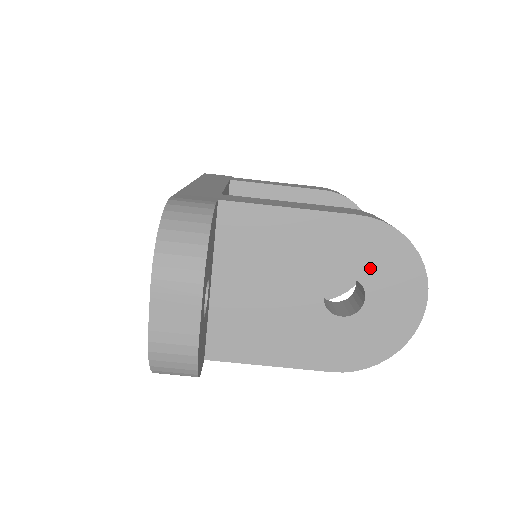
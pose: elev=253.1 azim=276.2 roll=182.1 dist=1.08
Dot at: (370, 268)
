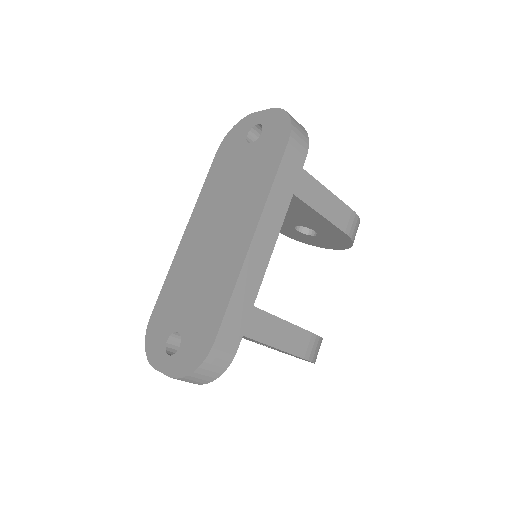
Dot at: occluded
